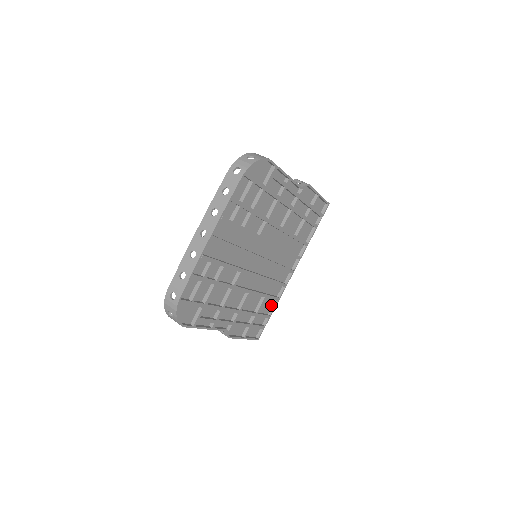
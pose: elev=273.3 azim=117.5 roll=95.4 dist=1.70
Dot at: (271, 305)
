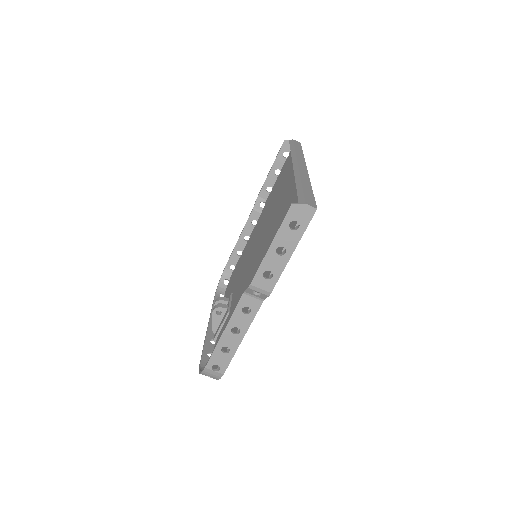
Dot at: occluded
